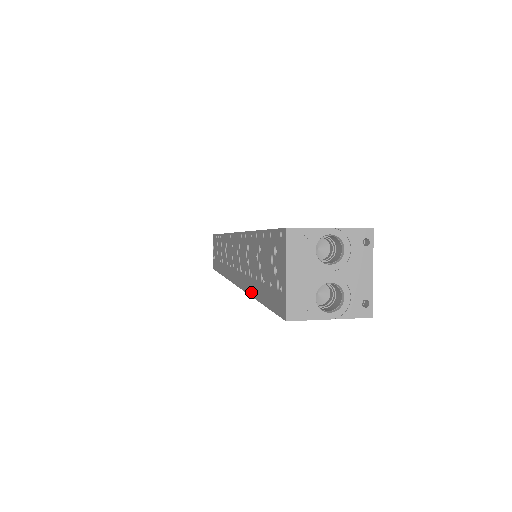
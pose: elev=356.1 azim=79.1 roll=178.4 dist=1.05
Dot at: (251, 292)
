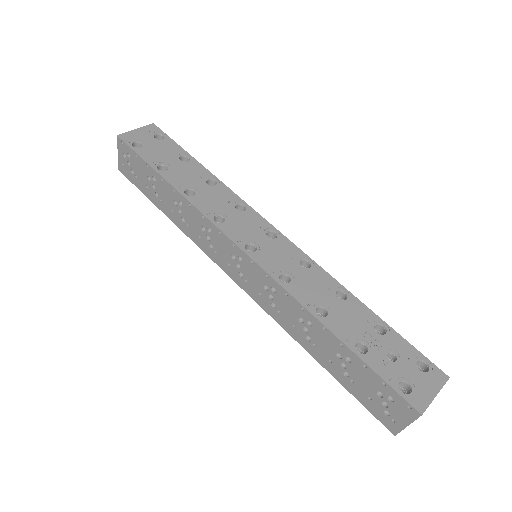
Dot at: (310, 352)
